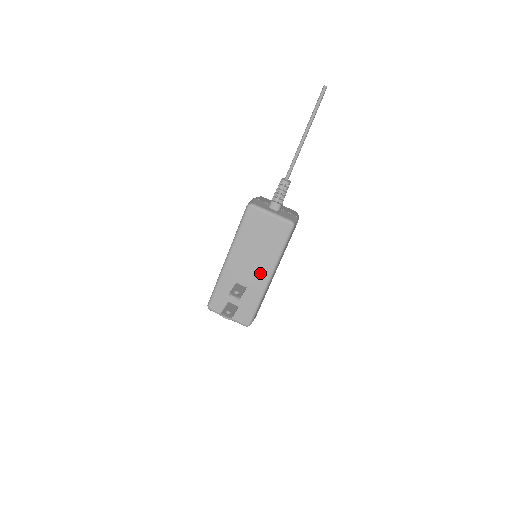
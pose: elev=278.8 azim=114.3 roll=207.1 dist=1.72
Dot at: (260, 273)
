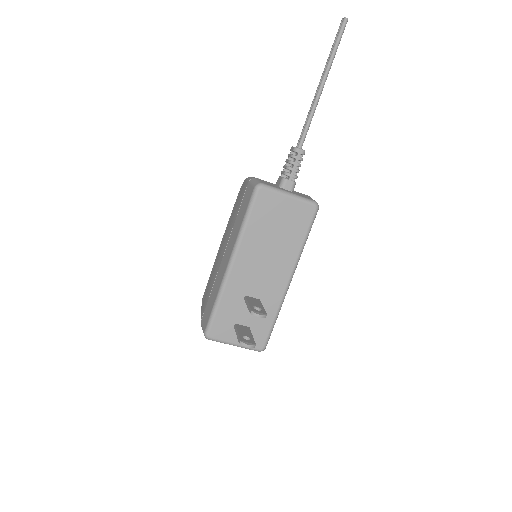
Dot at: (277, 277)
